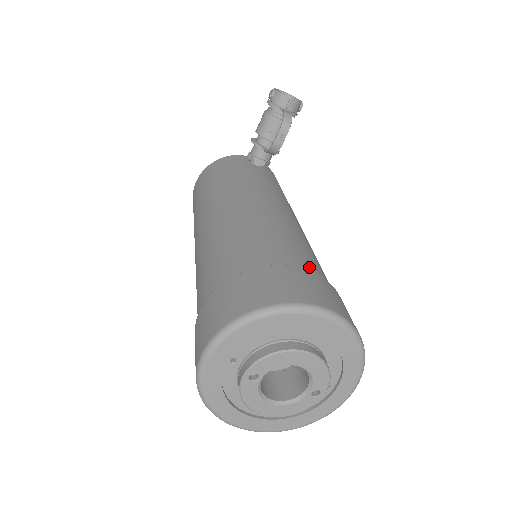
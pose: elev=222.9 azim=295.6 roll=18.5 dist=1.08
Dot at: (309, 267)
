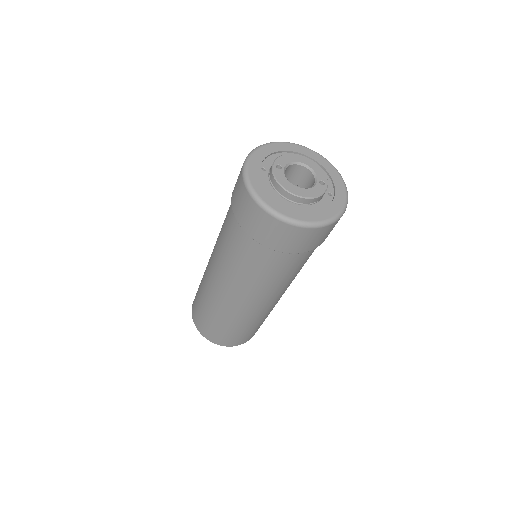
Dot at: occluded
